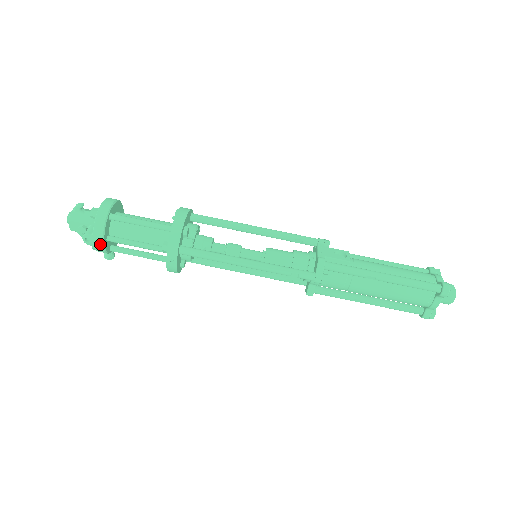
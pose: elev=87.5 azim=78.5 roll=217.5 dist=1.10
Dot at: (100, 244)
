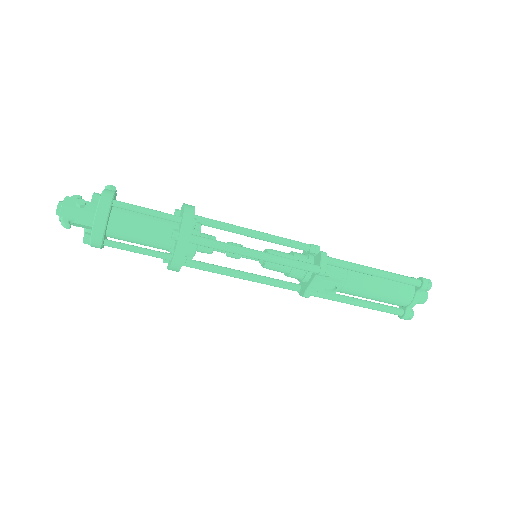
Dot at: occluded
